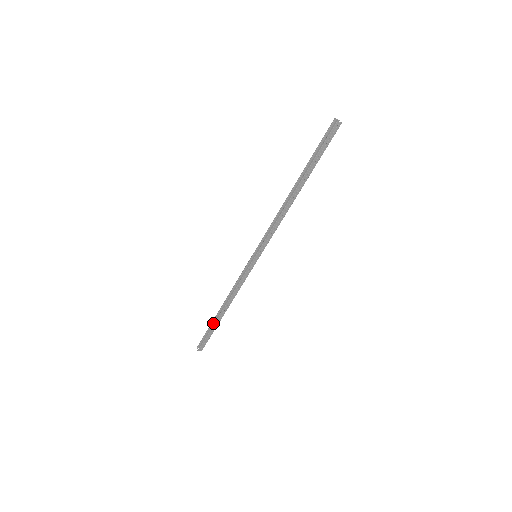
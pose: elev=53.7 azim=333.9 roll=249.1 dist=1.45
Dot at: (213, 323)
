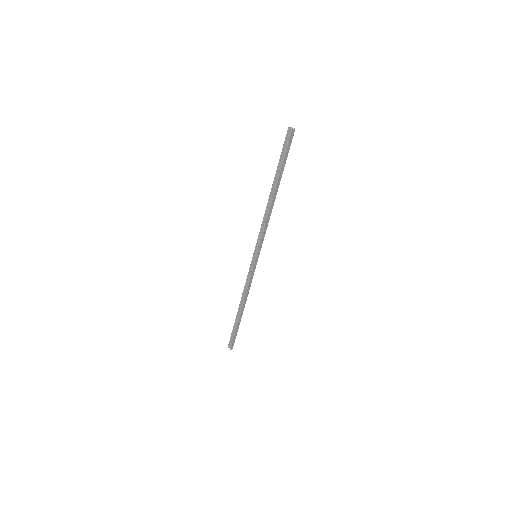
Dot at: (235, 323)
